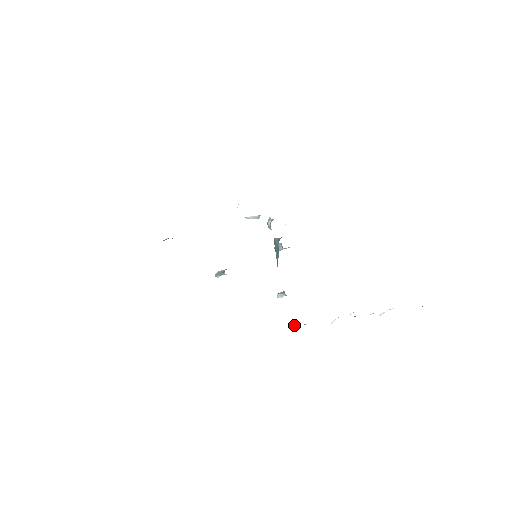
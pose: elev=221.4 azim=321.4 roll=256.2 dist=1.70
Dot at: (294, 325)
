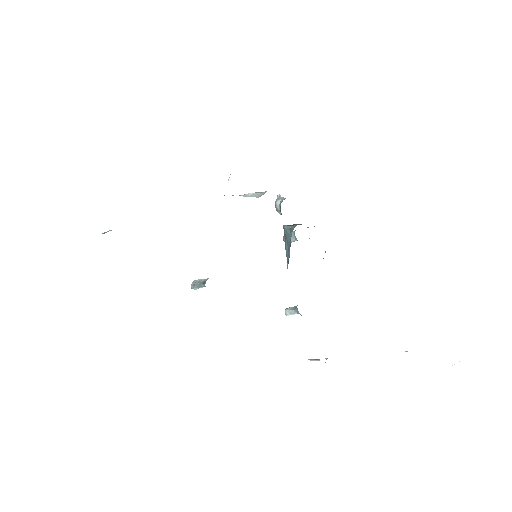
Dot at: (310, 359)
